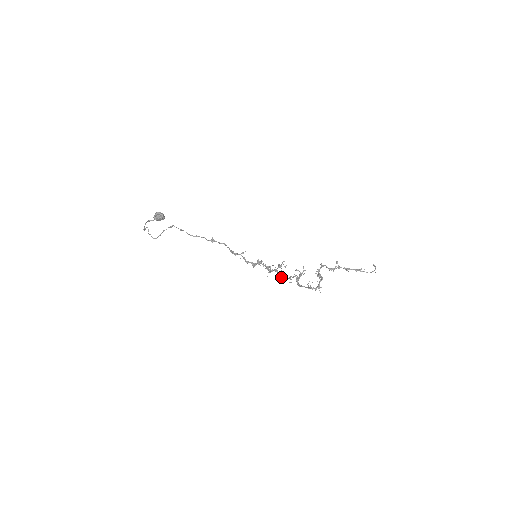
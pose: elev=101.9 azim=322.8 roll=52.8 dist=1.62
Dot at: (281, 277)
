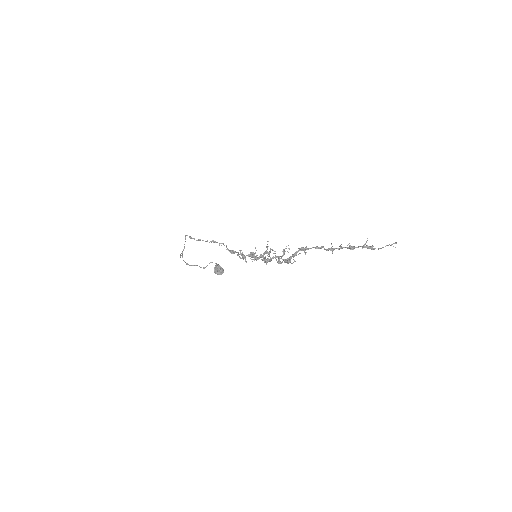
Dot at: (263, 260)
